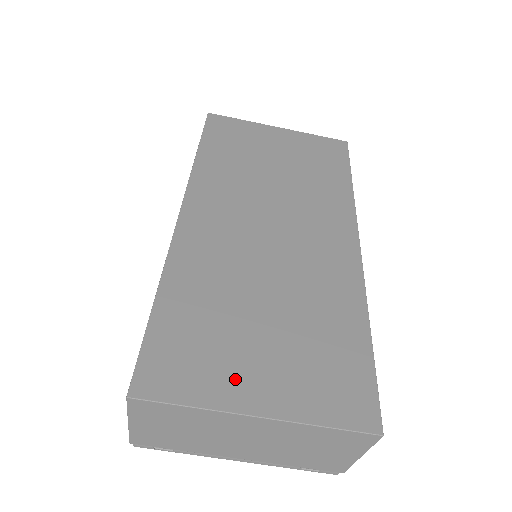
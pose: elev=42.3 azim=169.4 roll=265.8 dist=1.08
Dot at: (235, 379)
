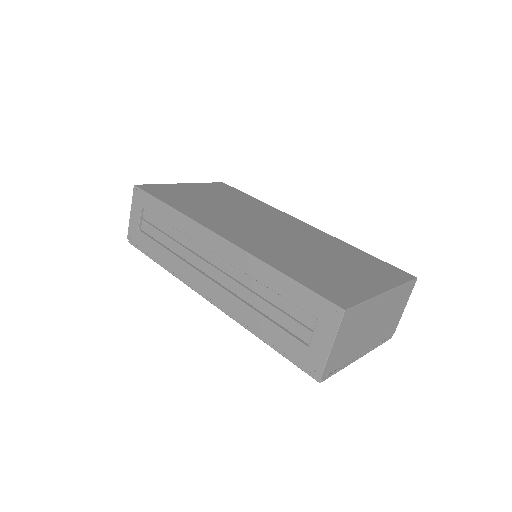
Dot at: (359, 285)
